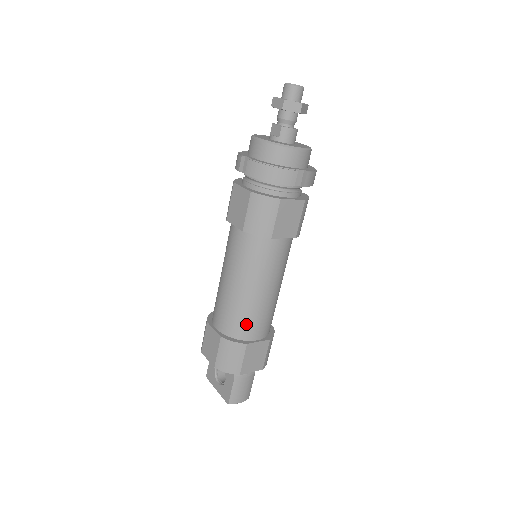
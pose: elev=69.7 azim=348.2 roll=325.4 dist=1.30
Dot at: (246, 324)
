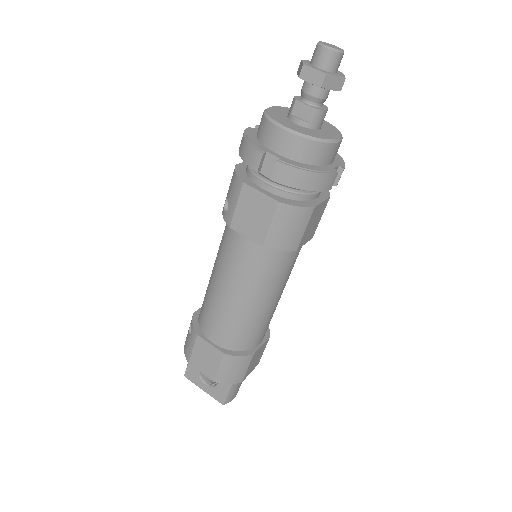
Dot at: (253, 335)
